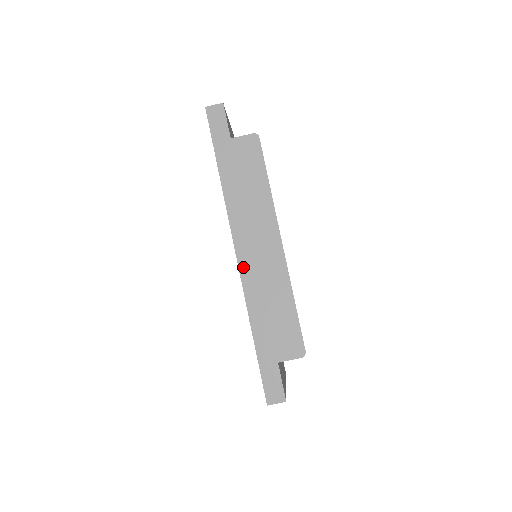
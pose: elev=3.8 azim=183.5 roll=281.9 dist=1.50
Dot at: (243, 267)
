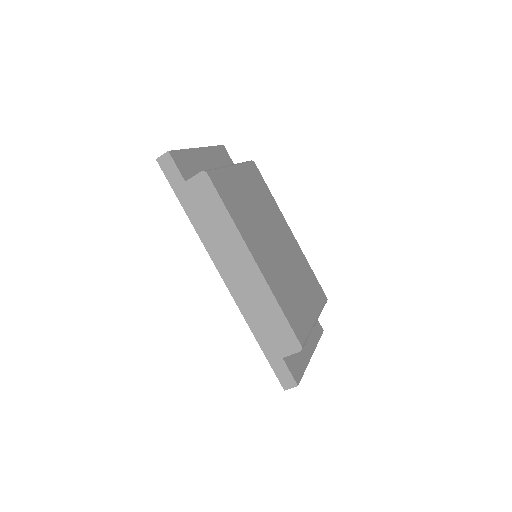
Dot at: (232, 289)
